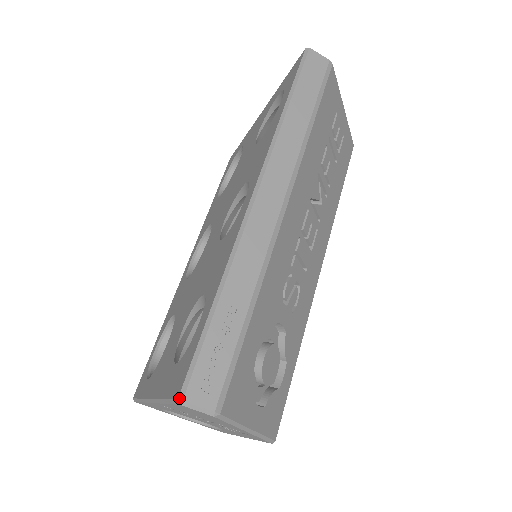
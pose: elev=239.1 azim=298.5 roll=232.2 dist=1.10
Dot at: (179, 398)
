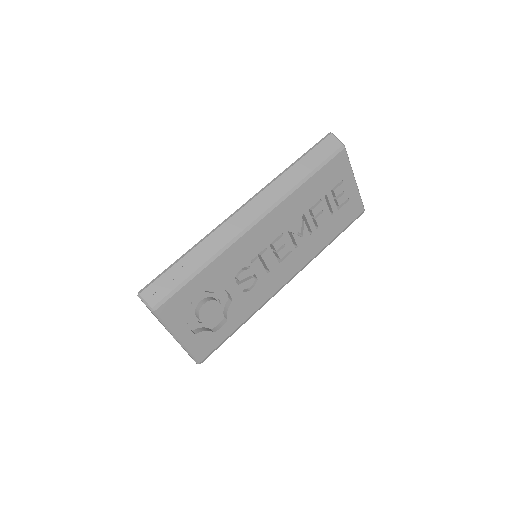
Dot at: (139, 292)
